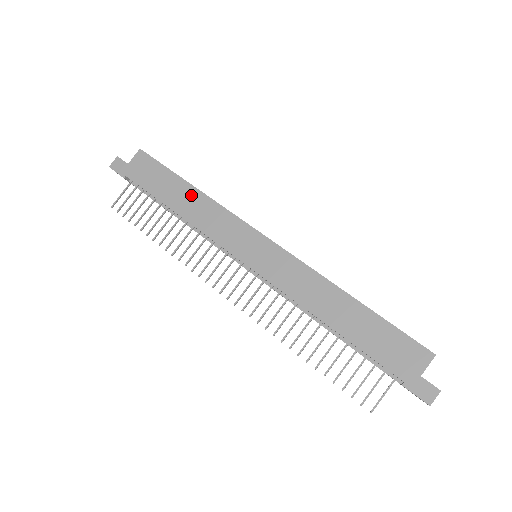
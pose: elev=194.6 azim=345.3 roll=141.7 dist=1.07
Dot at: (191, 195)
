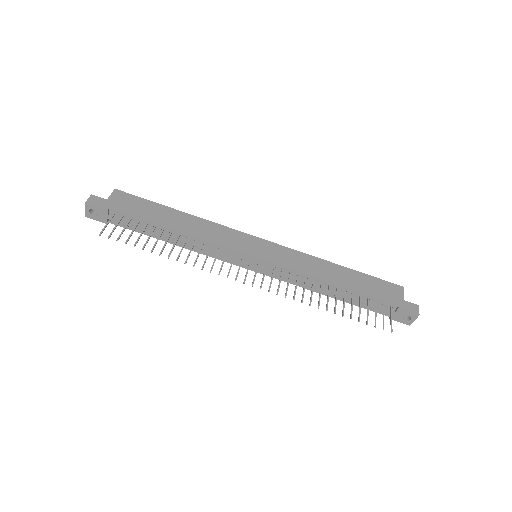
Dot at: (184, 218)
